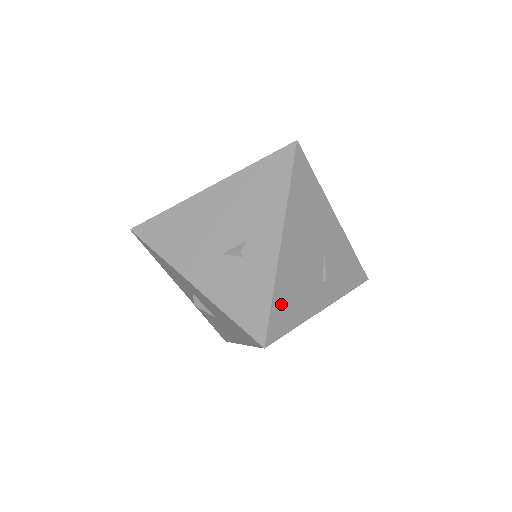
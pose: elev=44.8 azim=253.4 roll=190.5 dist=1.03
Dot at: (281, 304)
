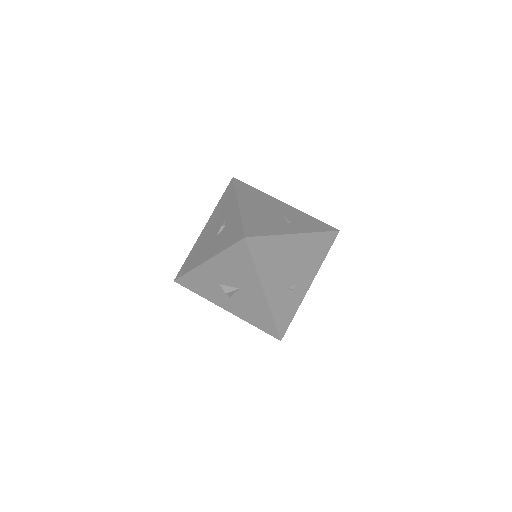
Dot at: (251, 224)
